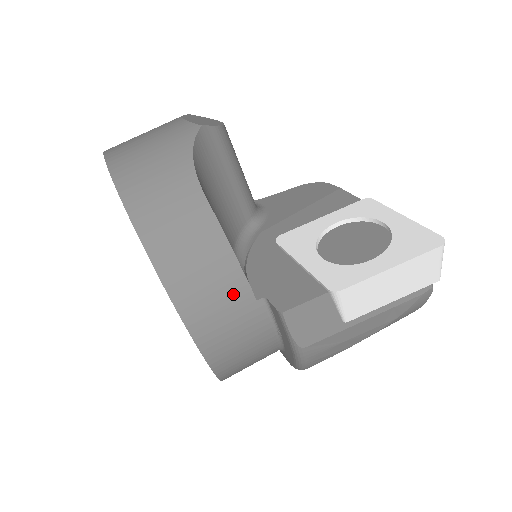
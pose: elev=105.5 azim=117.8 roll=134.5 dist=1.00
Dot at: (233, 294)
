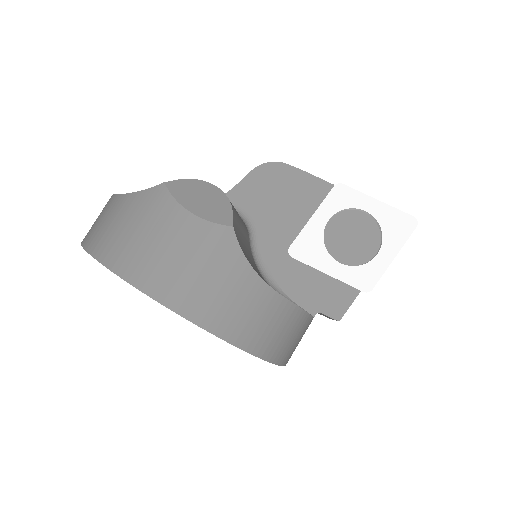
Dot at: (305, 329)
